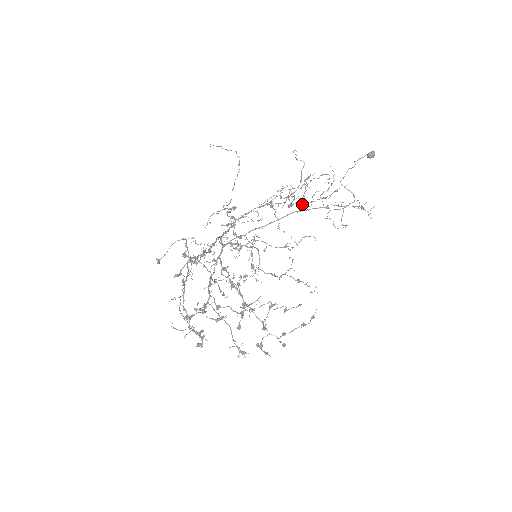
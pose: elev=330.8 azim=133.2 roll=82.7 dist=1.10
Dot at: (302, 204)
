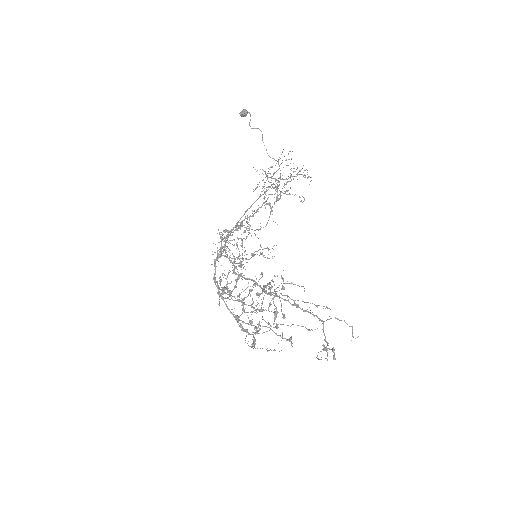
Dot at: occluded
